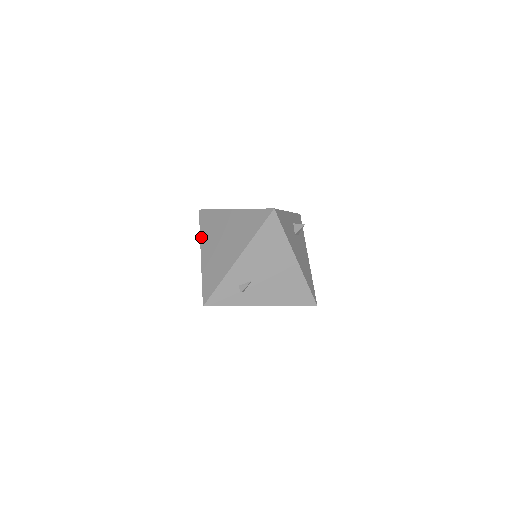
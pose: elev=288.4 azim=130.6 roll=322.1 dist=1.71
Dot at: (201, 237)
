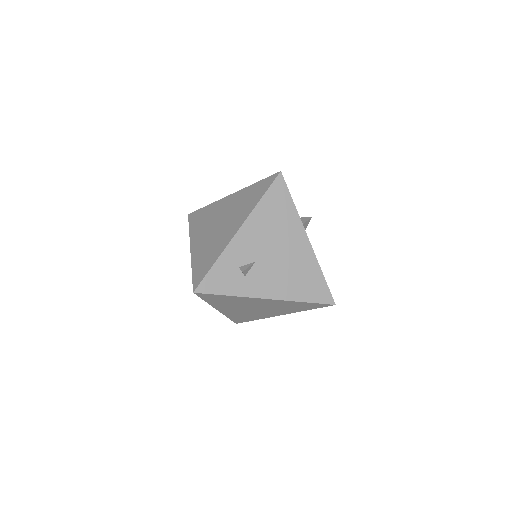
Dot at: (191, 234)
